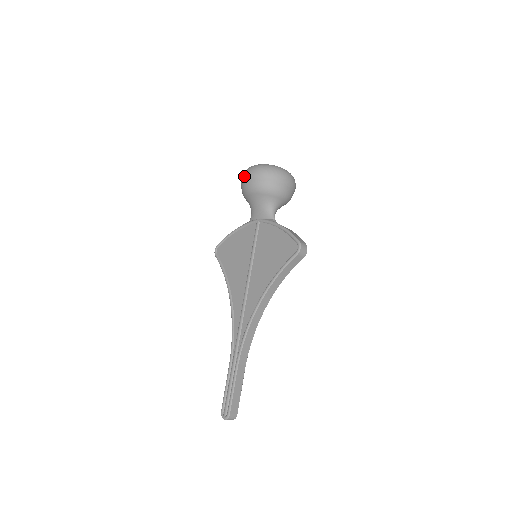
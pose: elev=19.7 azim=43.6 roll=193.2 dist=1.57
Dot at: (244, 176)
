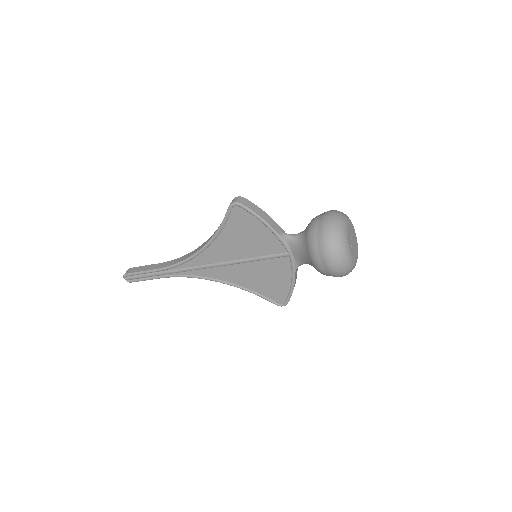
Dot at: (327, 257)
